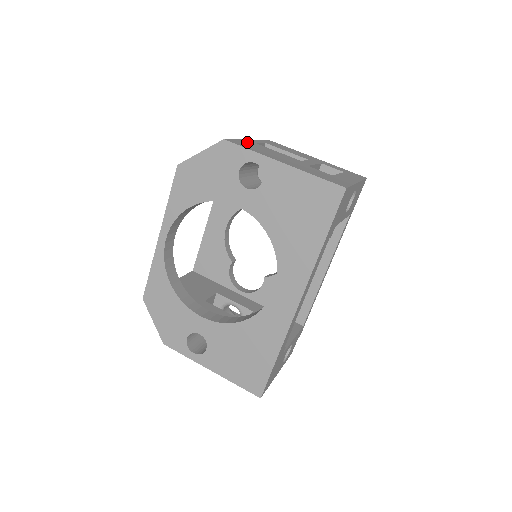
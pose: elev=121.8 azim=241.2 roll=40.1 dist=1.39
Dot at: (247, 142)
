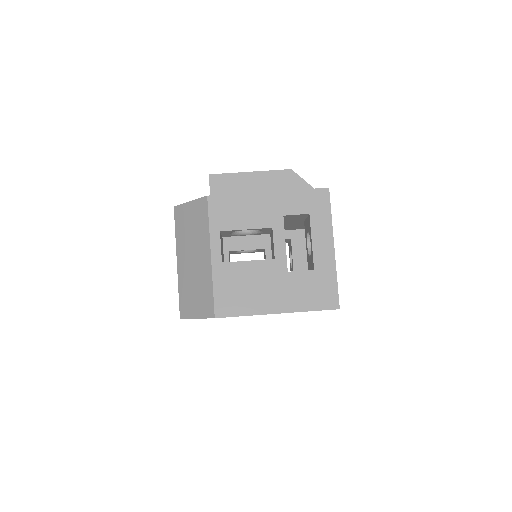
Dot at: (221, 280)
